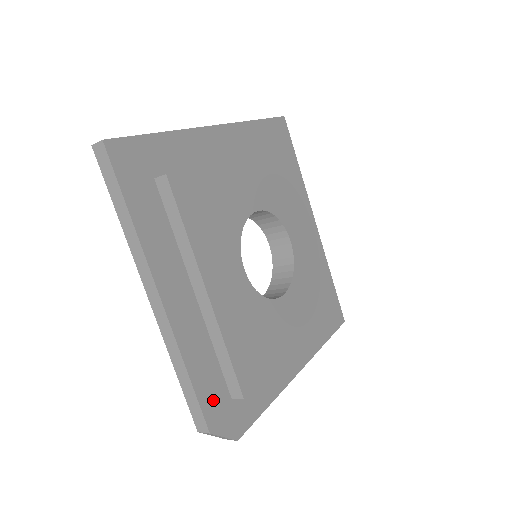
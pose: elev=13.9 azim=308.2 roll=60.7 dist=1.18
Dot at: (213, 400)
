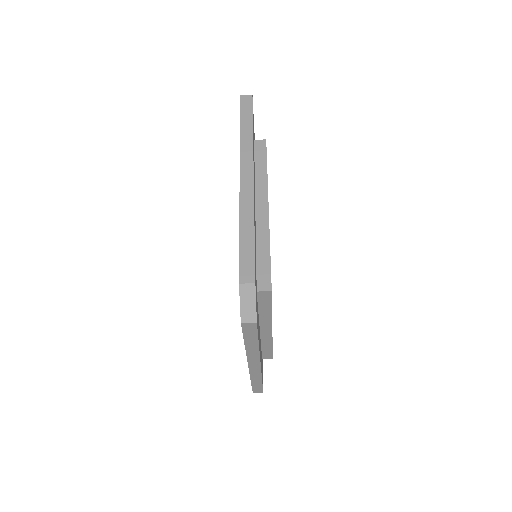
Dot at: occluded
